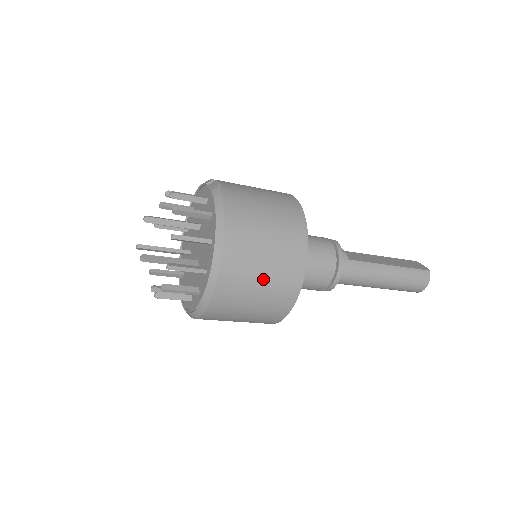
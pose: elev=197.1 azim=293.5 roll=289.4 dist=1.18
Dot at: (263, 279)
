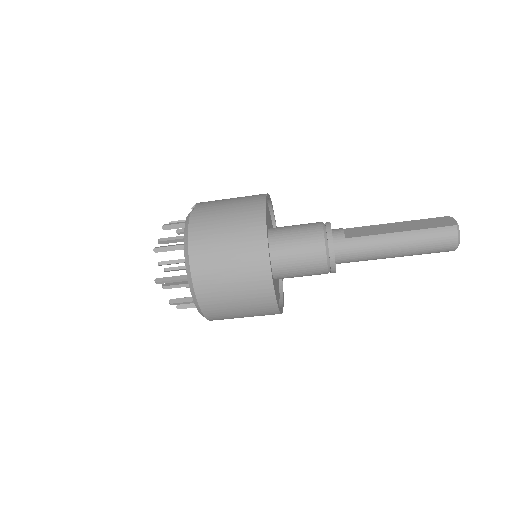
Dot at: (233, 282)
